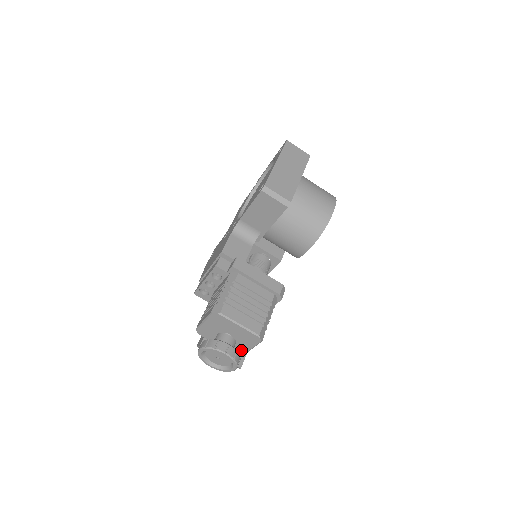
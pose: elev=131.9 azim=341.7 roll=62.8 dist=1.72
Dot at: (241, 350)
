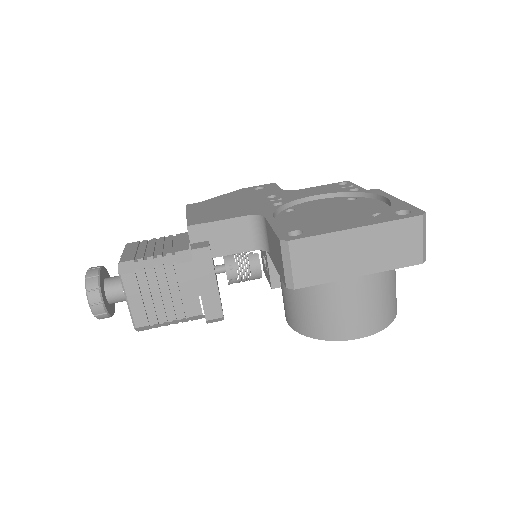
Dot at: occluded
